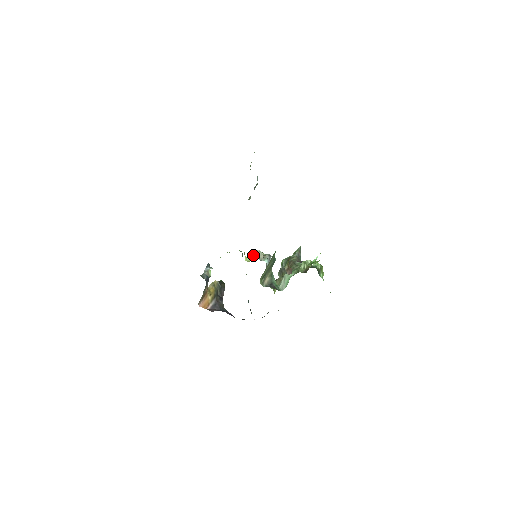
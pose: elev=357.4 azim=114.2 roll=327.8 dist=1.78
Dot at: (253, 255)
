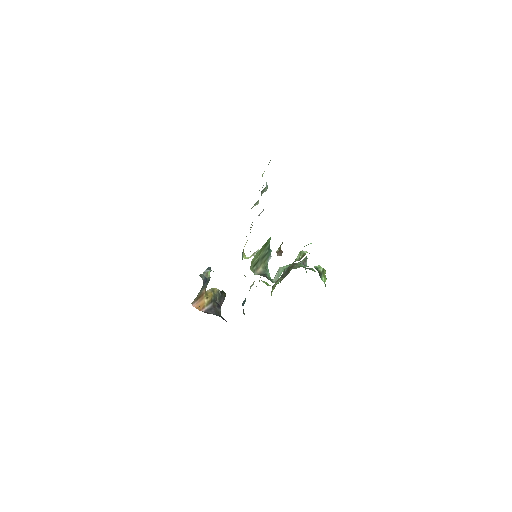
Dot at: (253, 254)
